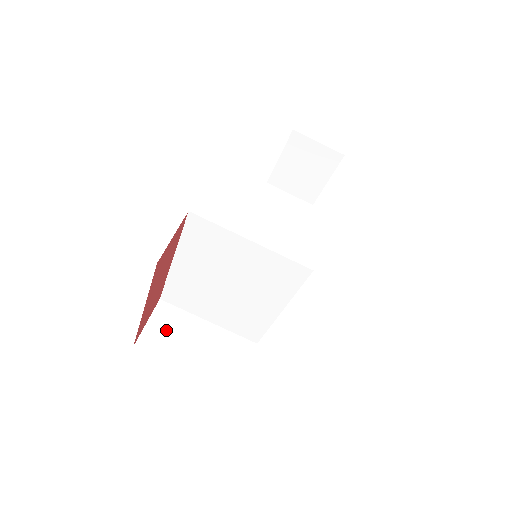
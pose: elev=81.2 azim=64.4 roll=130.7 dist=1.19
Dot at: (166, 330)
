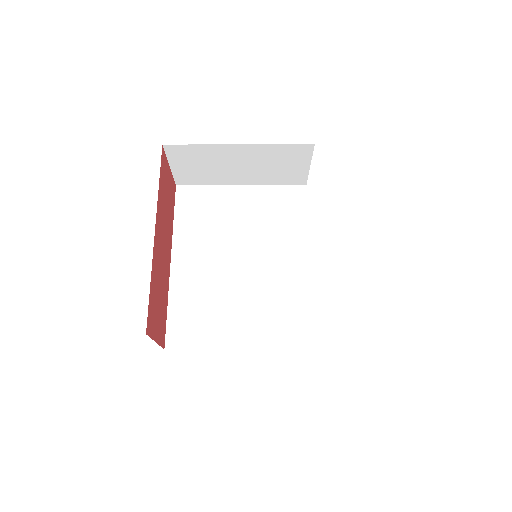
Dot at: occluded
